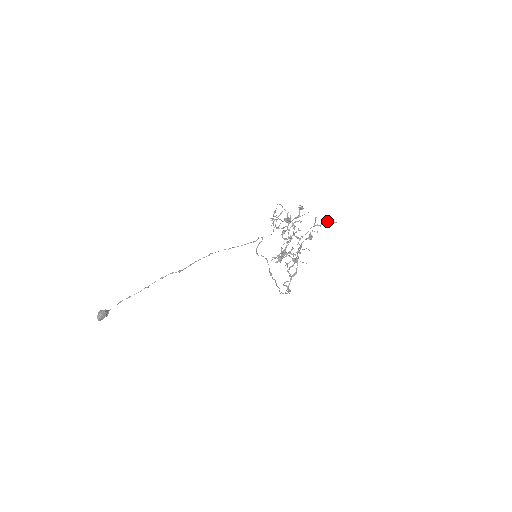
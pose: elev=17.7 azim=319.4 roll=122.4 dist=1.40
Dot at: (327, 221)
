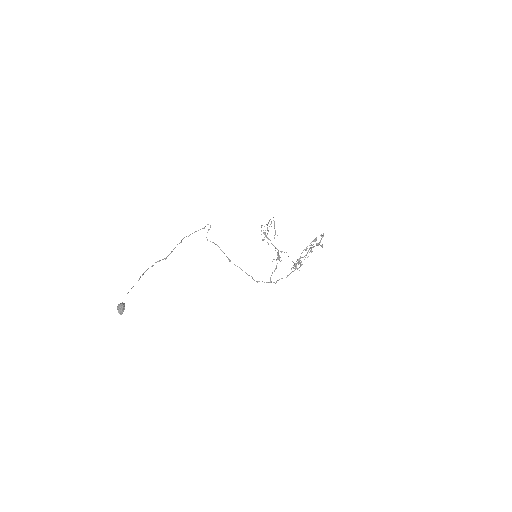
Dot at: occluded
